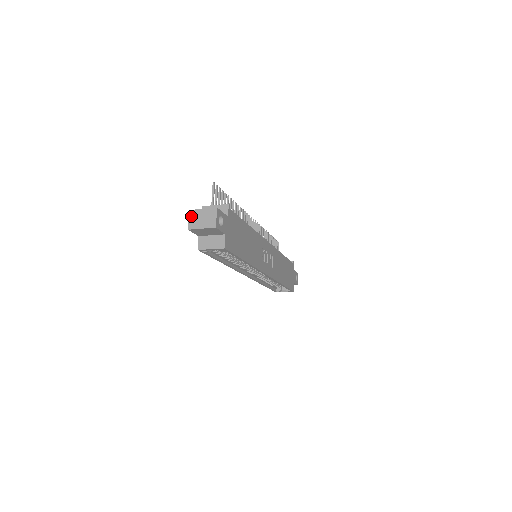
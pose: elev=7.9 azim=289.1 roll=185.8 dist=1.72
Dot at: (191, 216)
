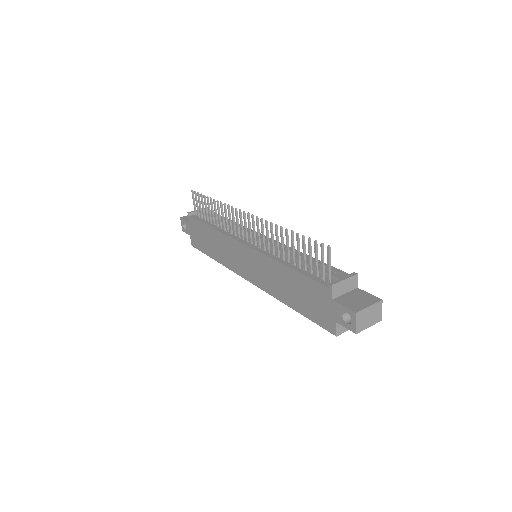
Dot at: (359, 319)
